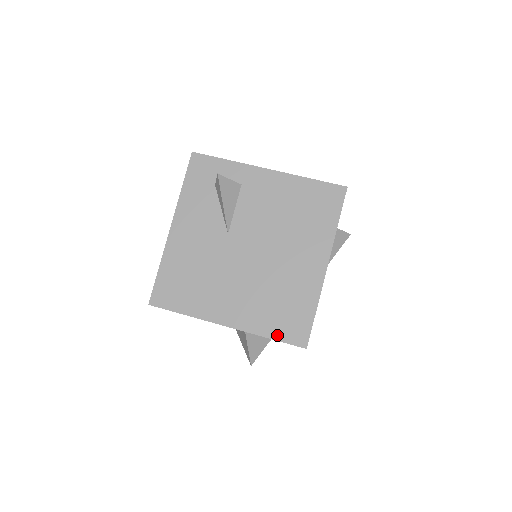
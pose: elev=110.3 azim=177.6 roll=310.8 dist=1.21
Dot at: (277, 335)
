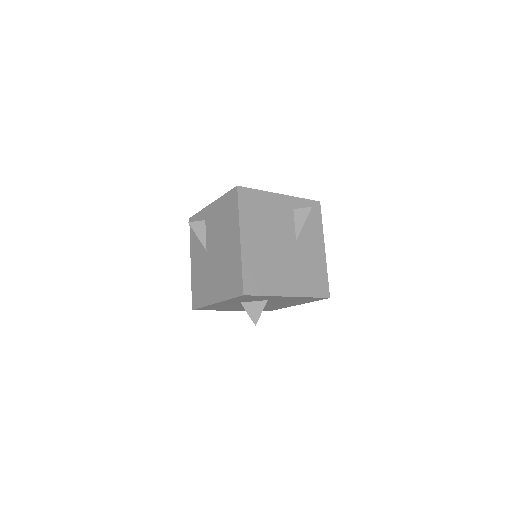
Dot at: (232, 295)
